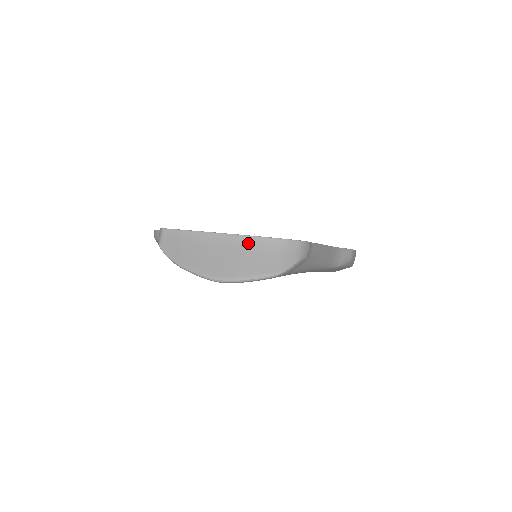
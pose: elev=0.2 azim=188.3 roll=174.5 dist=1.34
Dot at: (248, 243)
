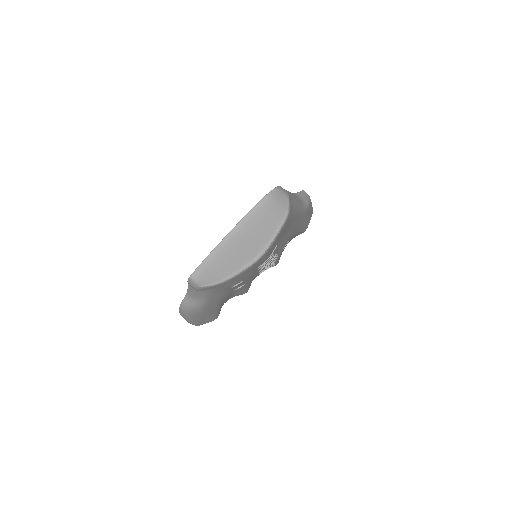
Dot at: (250, 220)
